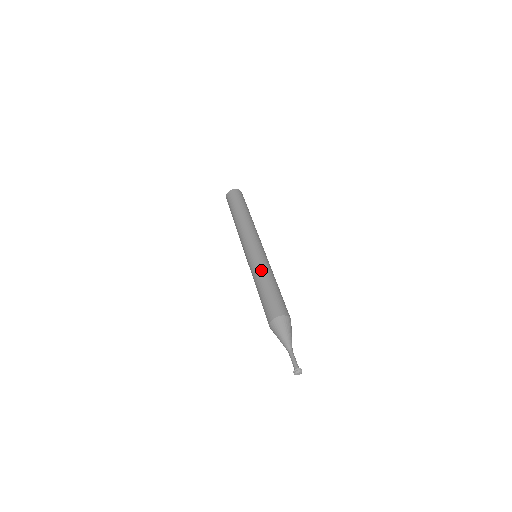
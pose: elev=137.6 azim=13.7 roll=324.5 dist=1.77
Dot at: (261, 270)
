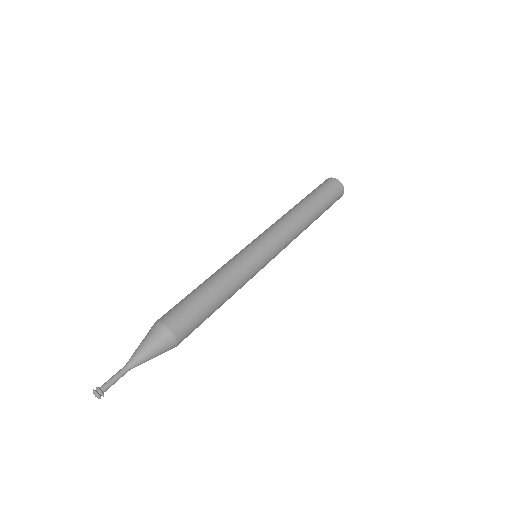
Dot at: (223, 268)
